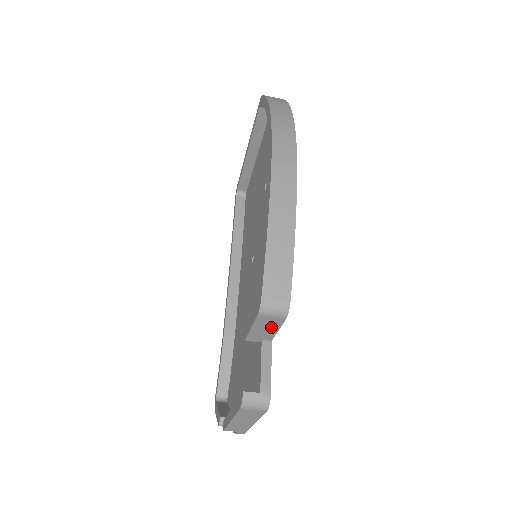
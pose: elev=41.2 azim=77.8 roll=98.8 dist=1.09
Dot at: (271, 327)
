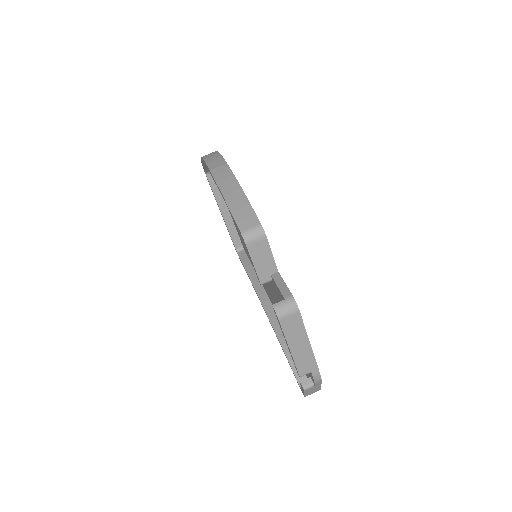
Dot at: (265, 254)
